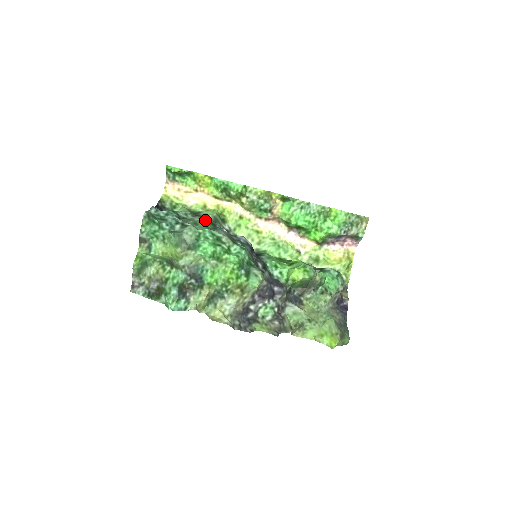
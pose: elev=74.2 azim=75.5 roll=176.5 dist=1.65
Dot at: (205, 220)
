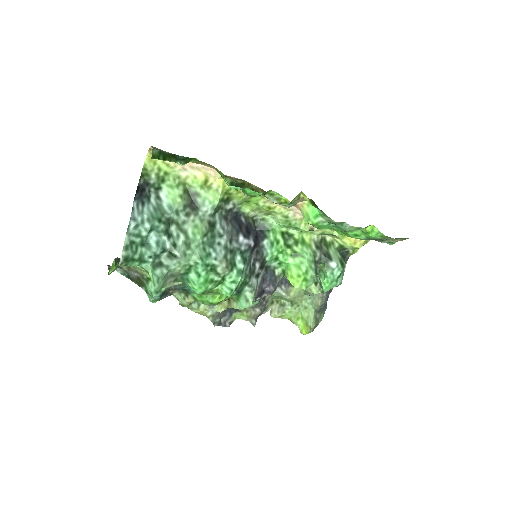
Dot at: (202, 221)
